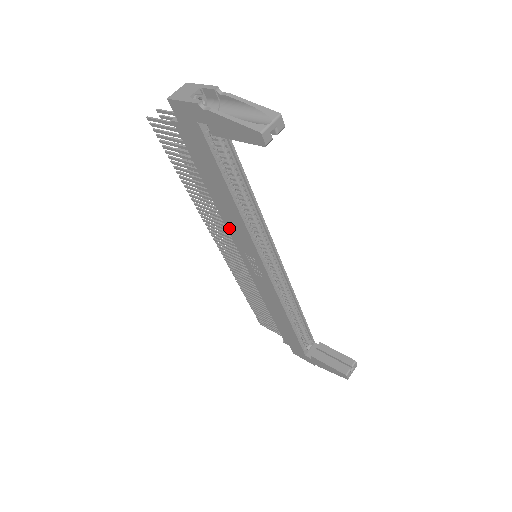
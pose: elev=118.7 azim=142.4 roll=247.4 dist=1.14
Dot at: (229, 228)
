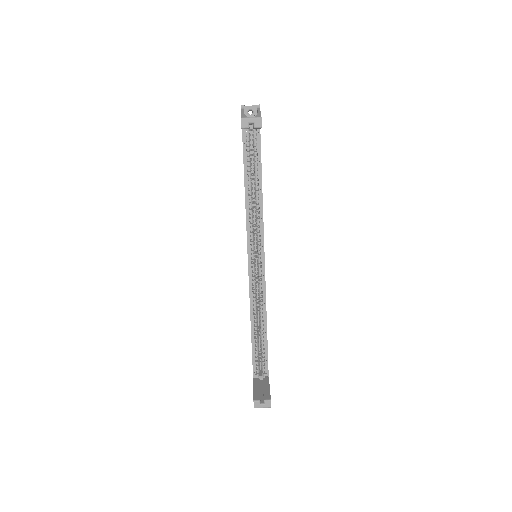
Dot at: occluded
